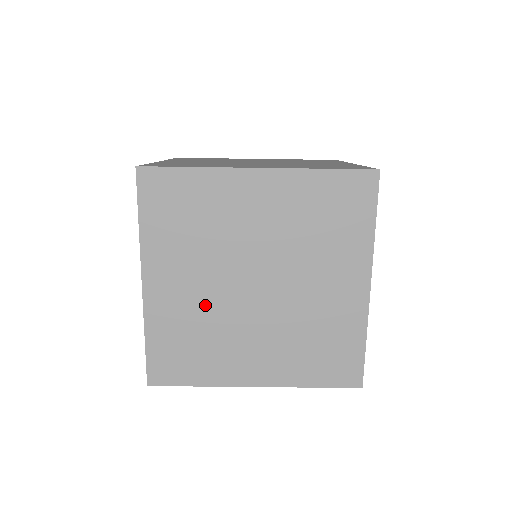
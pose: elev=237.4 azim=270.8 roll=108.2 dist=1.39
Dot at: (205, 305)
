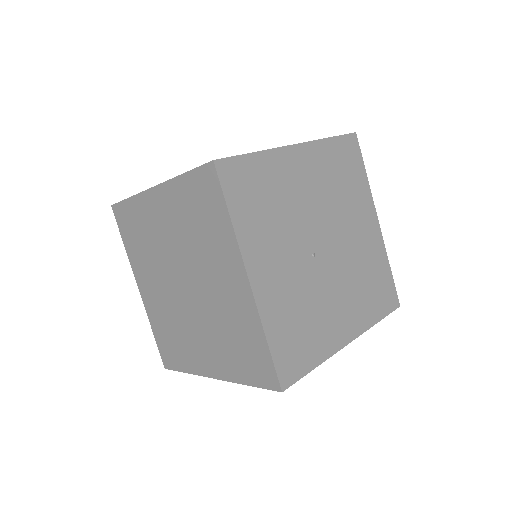
Dot at: (167, 305)
